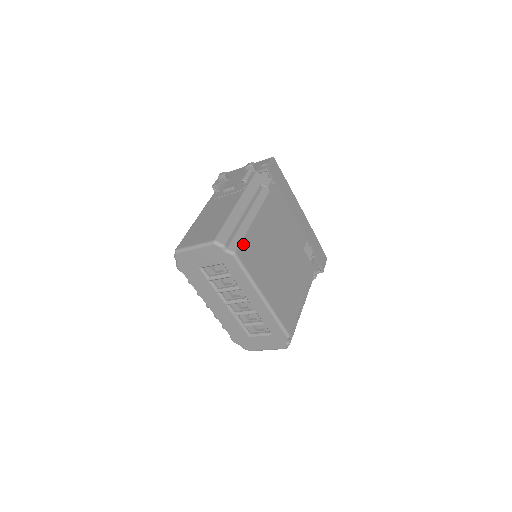
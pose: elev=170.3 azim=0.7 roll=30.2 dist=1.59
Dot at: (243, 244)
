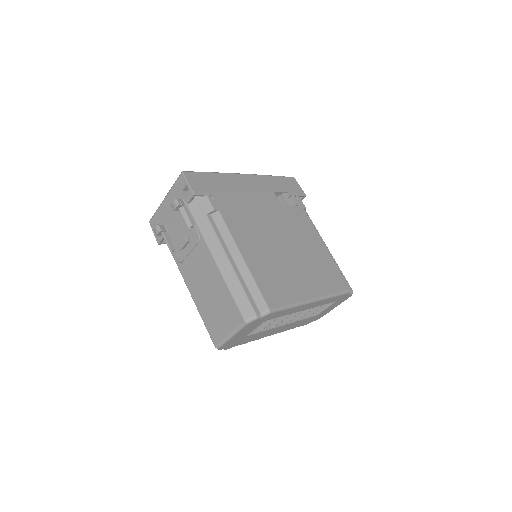
Dot at: (263, 292)
